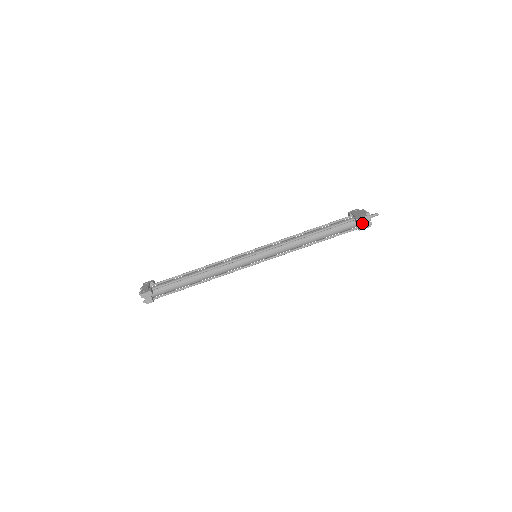
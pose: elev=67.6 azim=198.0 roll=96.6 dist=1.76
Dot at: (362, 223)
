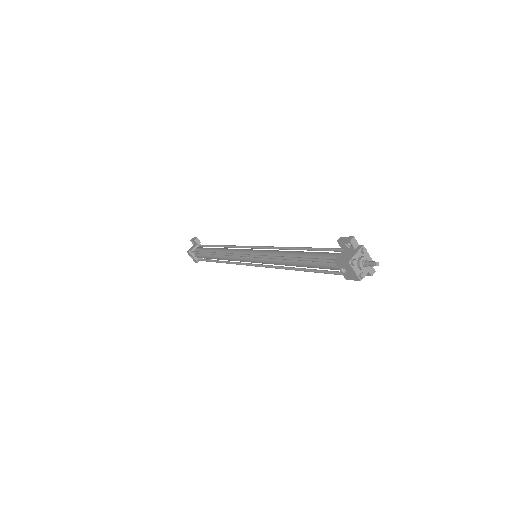
Dot at: (346, 254)
